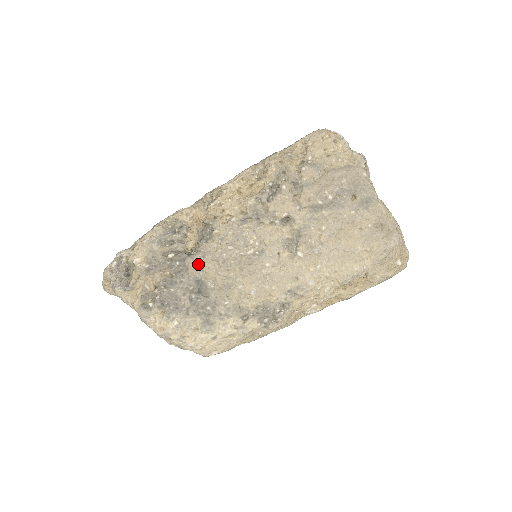
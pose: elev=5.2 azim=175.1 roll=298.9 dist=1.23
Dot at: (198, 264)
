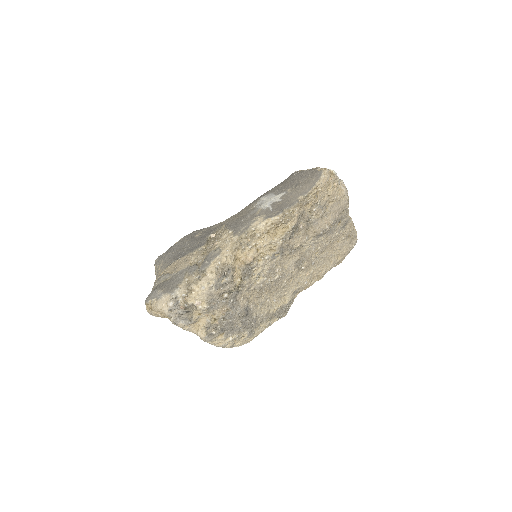
Dot at: (244, 296)
